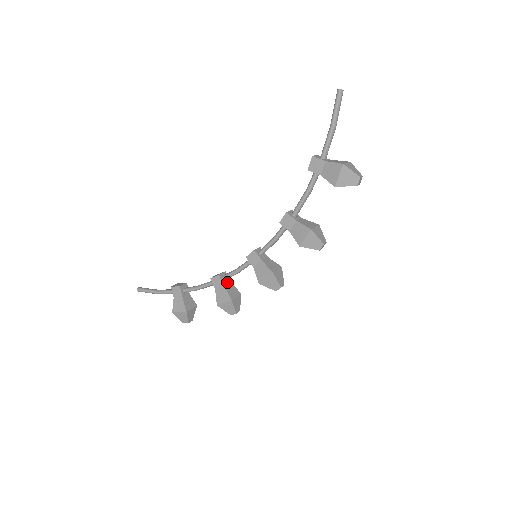
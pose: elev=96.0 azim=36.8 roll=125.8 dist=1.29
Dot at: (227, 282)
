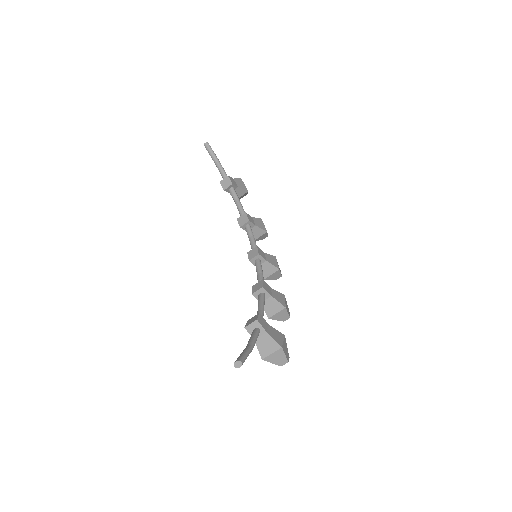
Dot at: (251, 227)
